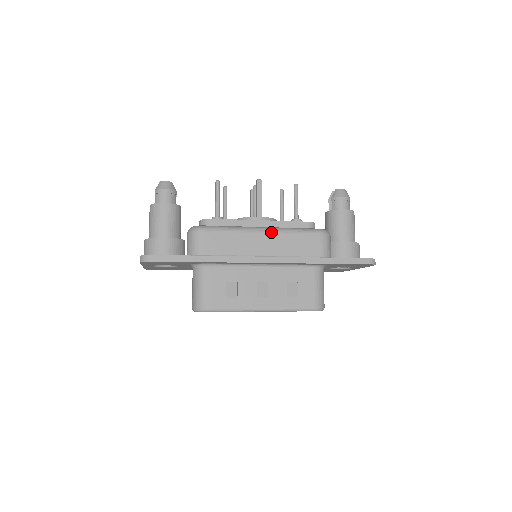
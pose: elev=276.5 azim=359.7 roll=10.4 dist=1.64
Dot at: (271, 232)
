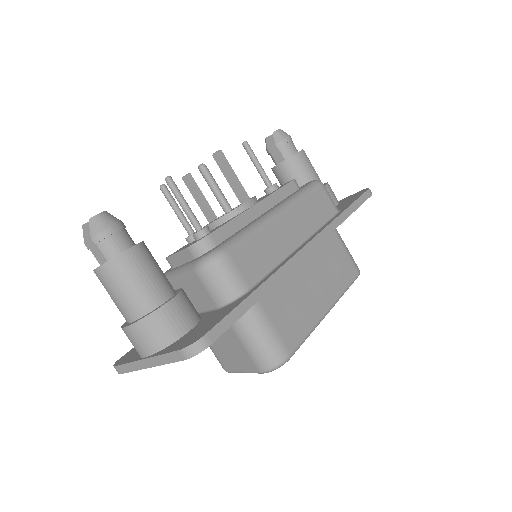
Dot at: (287, 210)
